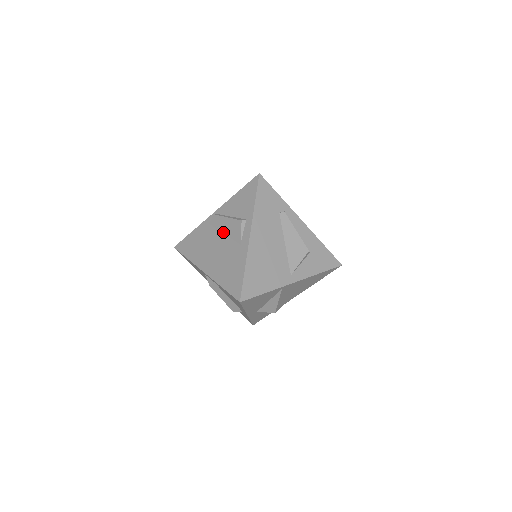
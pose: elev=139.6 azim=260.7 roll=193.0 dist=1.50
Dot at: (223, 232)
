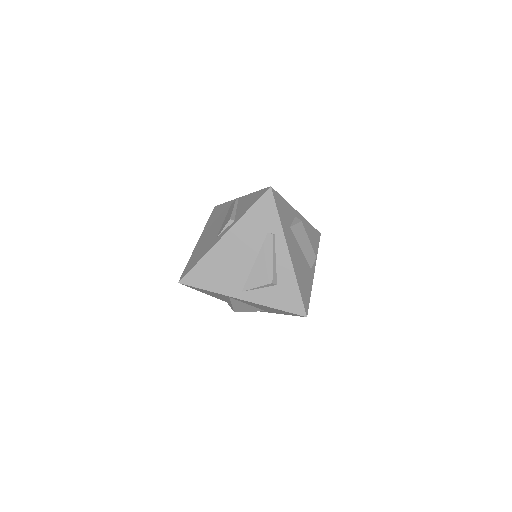
Dot at: (225, 219)
